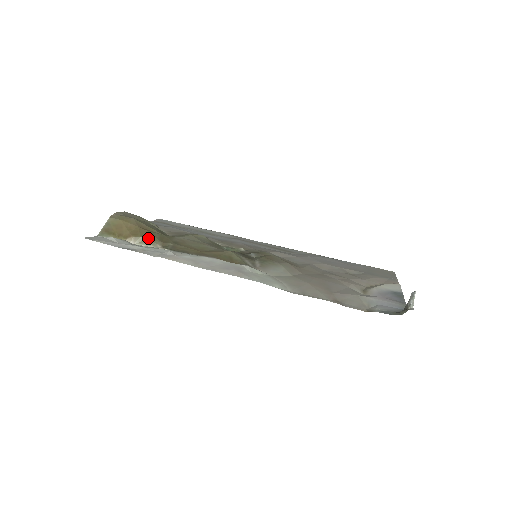
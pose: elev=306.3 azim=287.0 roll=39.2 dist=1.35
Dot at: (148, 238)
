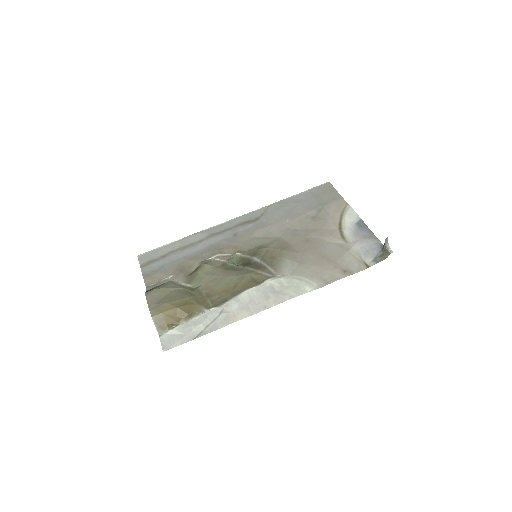
Dot at: (193, 311)
